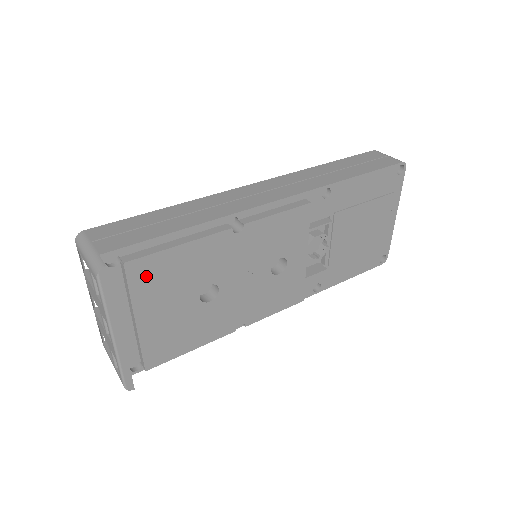
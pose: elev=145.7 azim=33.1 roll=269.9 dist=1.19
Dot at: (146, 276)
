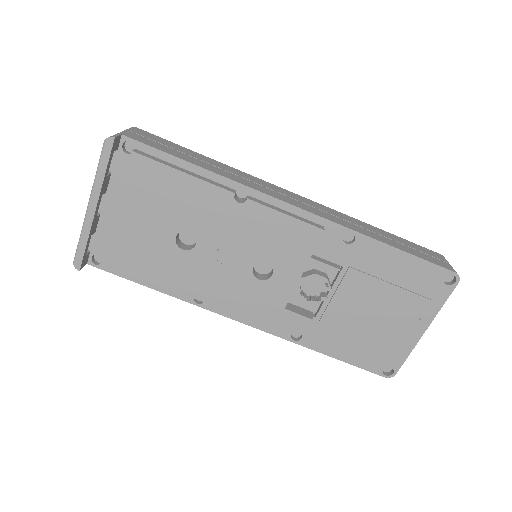
Dot at: (143, 177)
